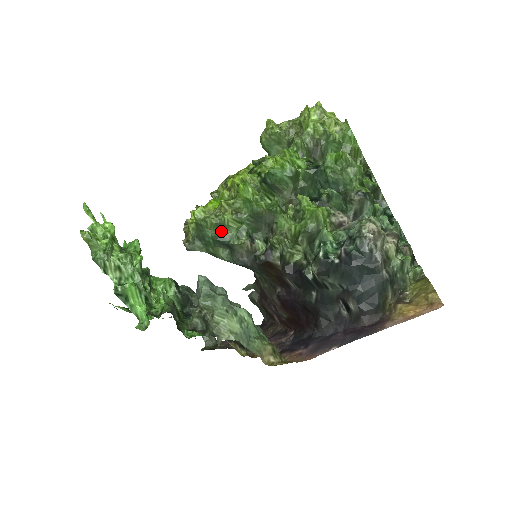
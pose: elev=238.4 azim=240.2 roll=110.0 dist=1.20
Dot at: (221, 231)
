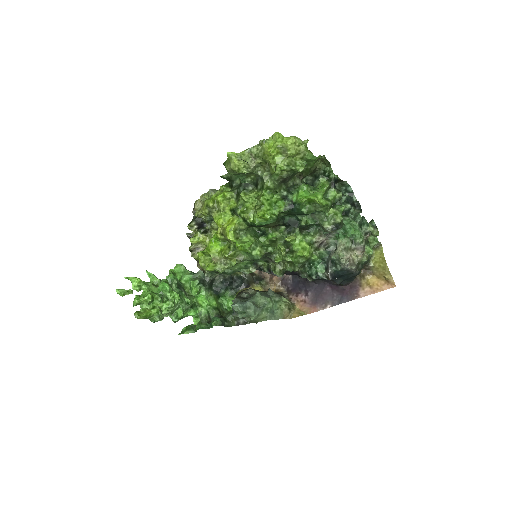
Dot at: (231, 268)
